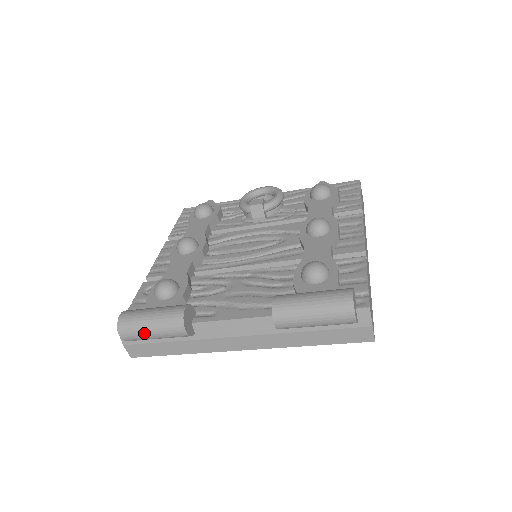
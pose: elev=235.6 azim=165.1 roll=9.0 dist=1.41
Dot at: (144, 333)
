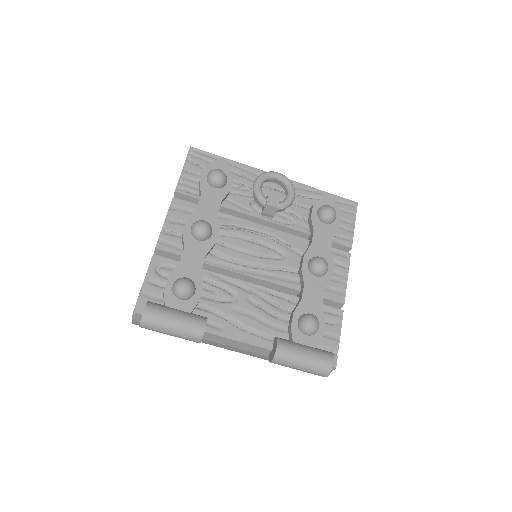
Dot at: (163, 332)
